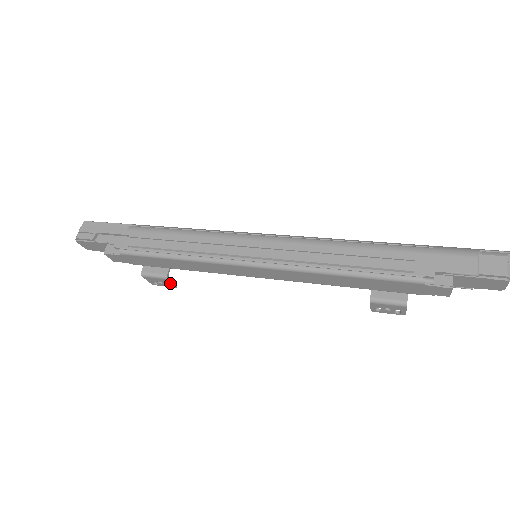
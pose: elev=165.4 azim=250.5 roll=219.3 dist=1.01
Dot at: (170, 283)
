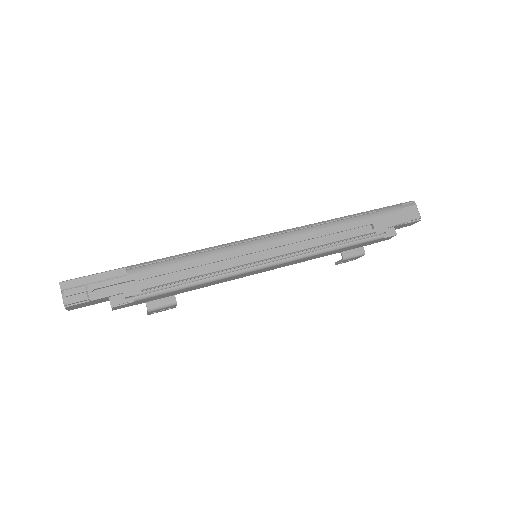
Dot at: (173, 307)
